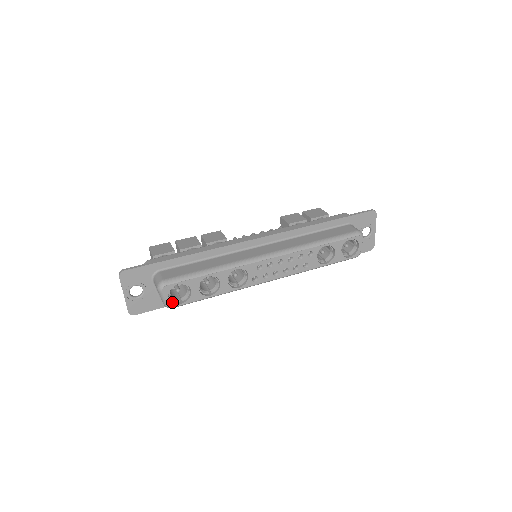
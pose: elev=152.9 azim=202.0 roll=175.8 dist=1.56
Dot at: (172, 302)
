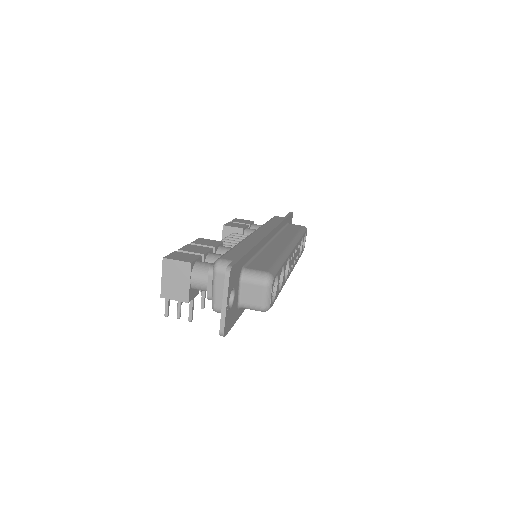
Dot at: (271, 301)
